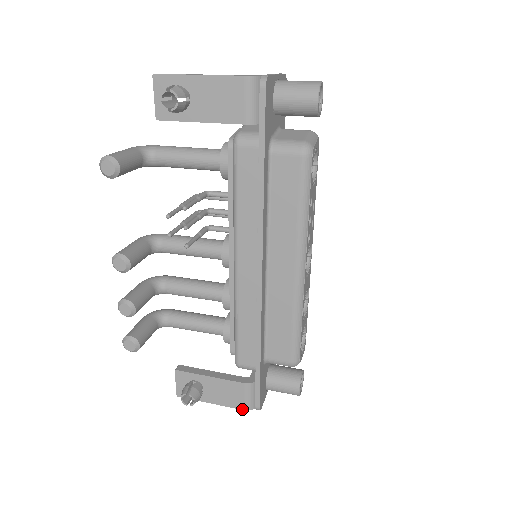
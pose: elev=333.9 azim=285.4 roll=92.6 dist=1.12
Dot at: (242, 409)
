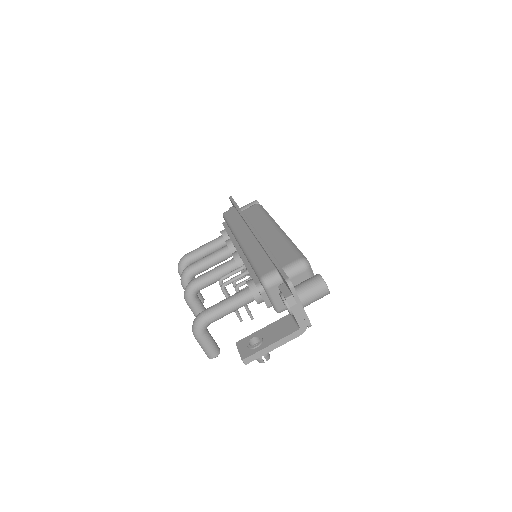
Dot at: occluded
